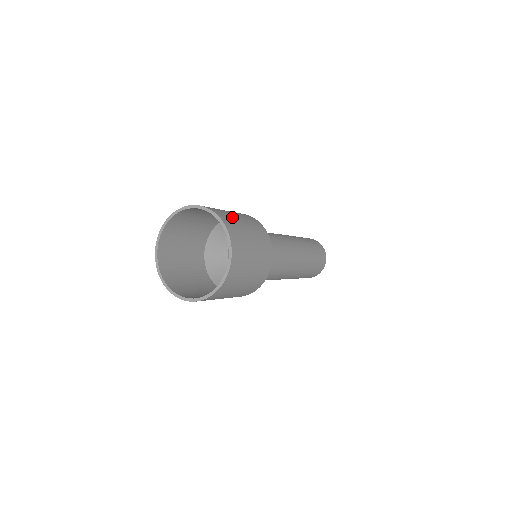
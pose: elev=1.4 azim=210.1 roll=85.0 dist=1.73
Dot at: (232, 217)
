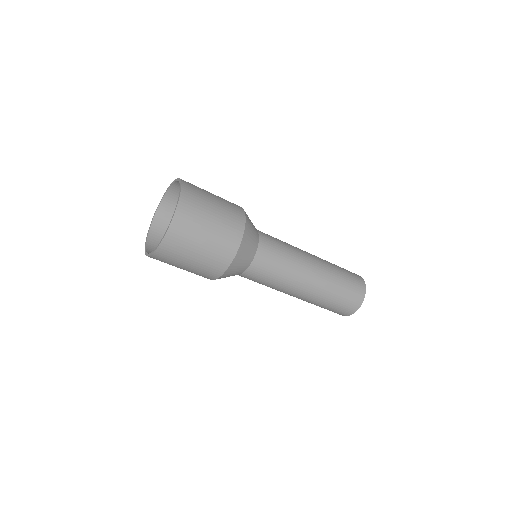
Dot at: occluded
